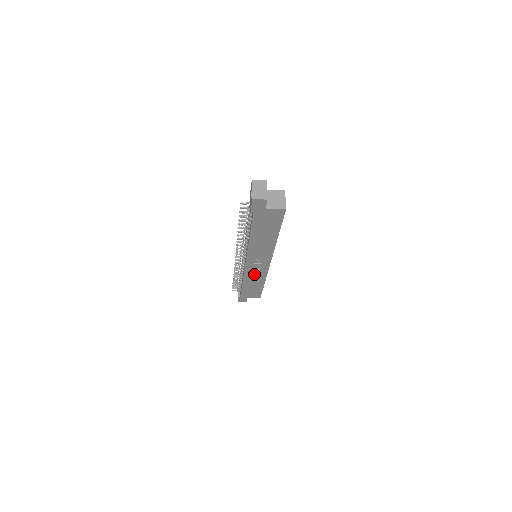
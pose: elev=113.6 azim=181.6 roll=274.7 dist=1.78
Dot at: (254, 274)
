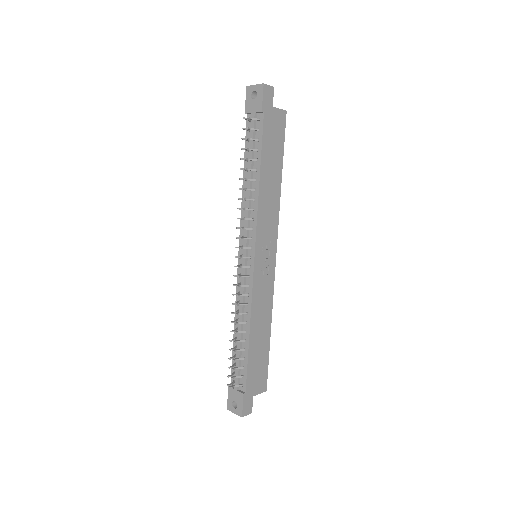
Dot at: (261, 295)
